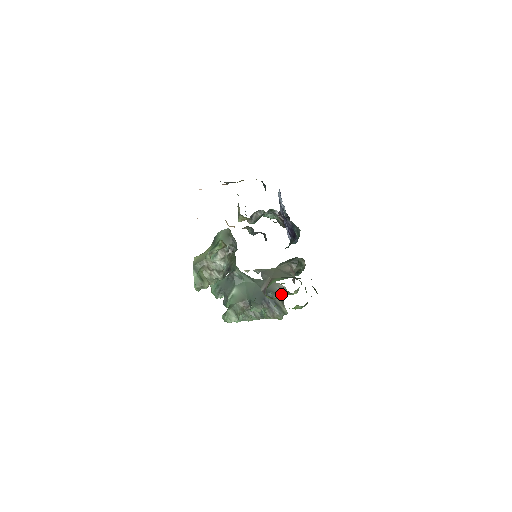
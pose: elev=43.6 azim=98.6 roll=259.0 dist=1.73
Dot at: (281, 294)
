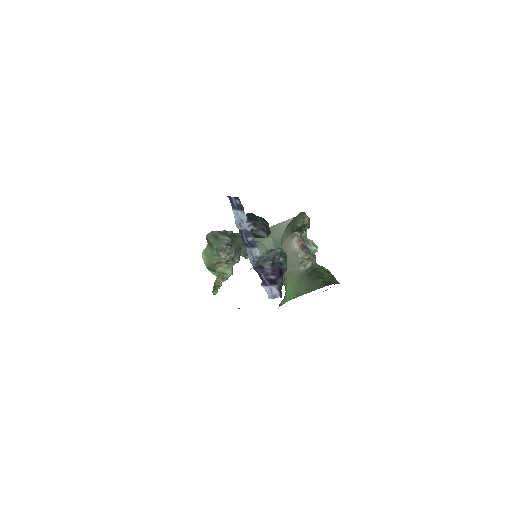
Dot at: occluded
